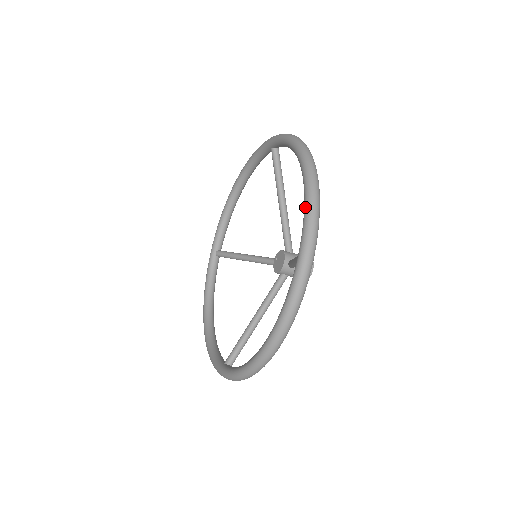
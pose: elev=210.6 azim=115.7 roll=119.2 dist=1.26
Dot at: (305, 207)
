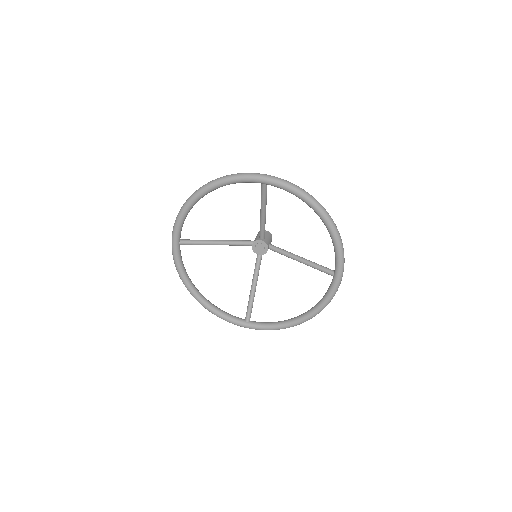
Dot at: (339, 253)
